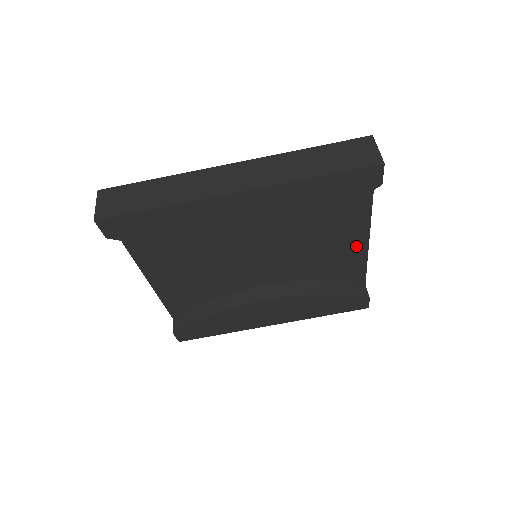
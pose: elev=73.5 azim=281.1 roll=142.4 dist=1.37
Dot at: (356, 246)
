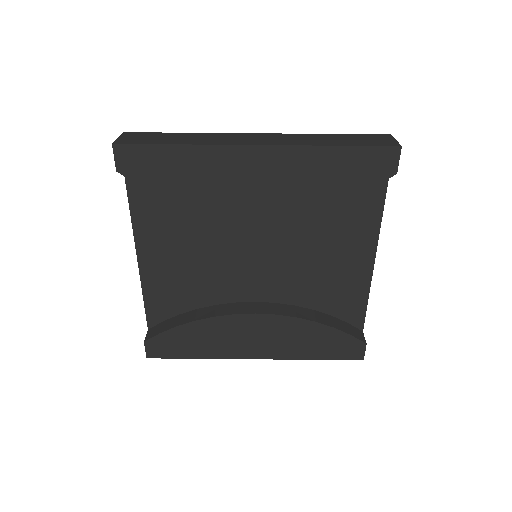
Dot at: (360, 269)
